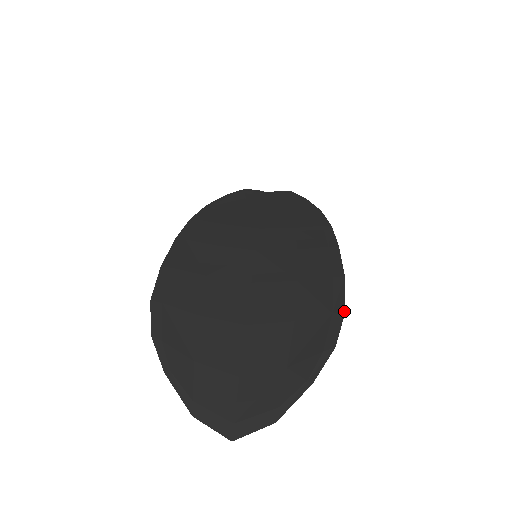
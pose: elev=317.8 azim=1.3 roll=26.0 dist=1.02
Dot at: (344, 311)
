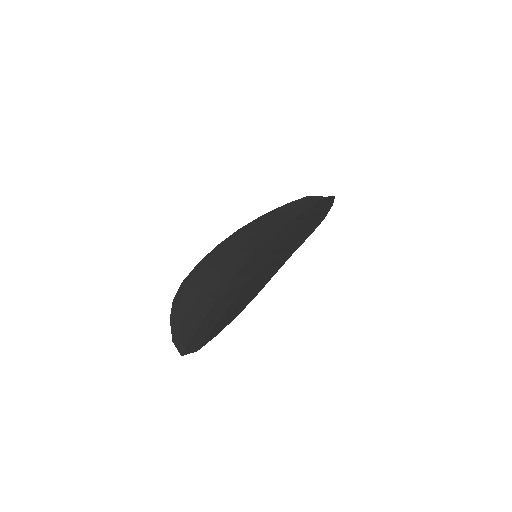
Dot at: occluded
